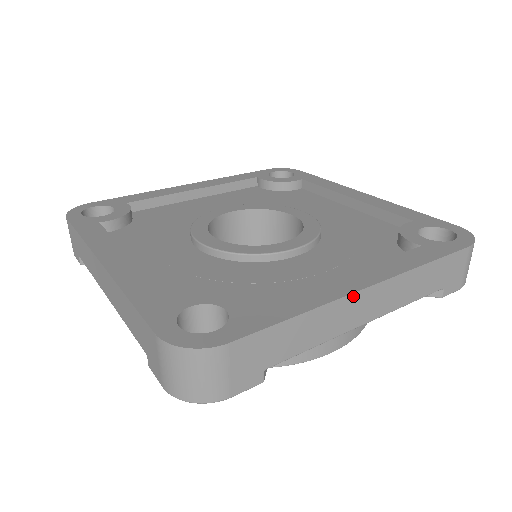
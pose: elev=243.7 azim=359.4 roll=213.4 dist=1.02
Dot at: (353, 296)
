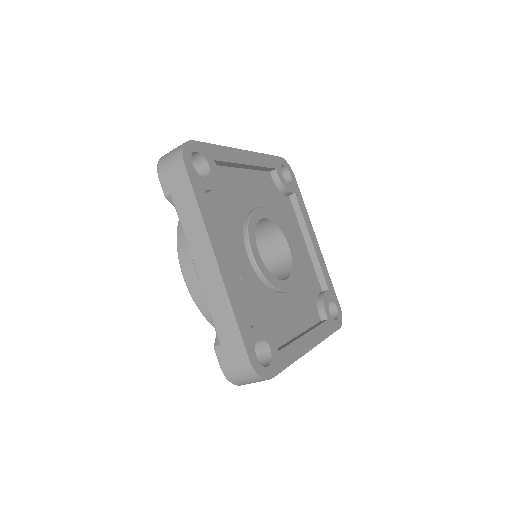
Dot at: (305, 353)
